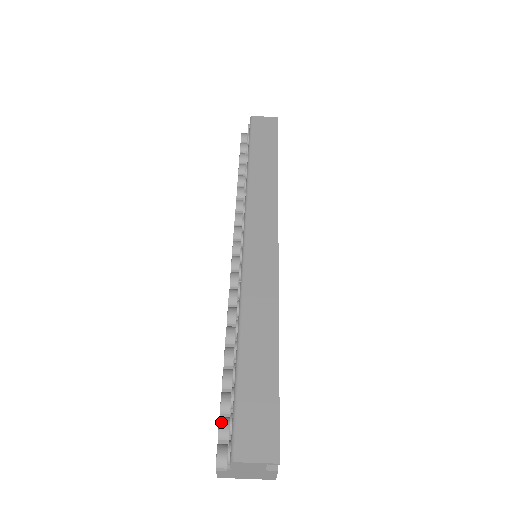
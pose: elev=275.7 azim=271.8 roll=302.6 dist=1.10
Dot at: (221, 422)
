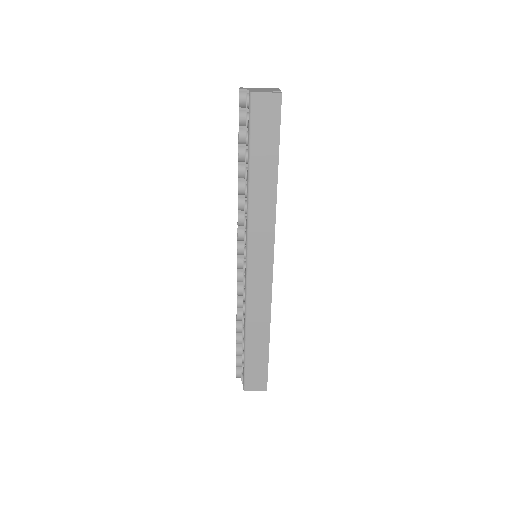
Dot at: (237, 362)
